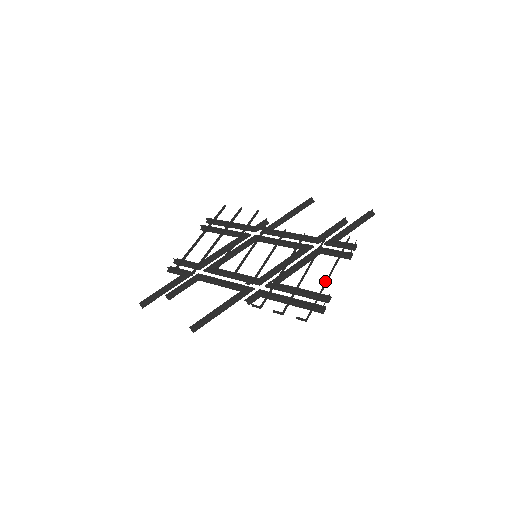
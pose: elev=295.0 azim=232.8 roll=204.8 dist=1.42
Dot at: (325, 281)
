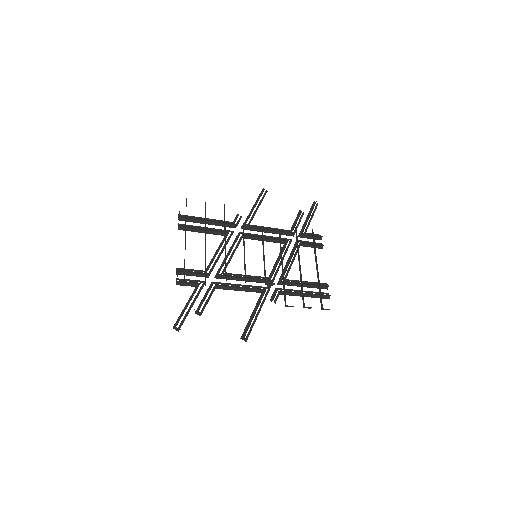
Dot at: occluded
